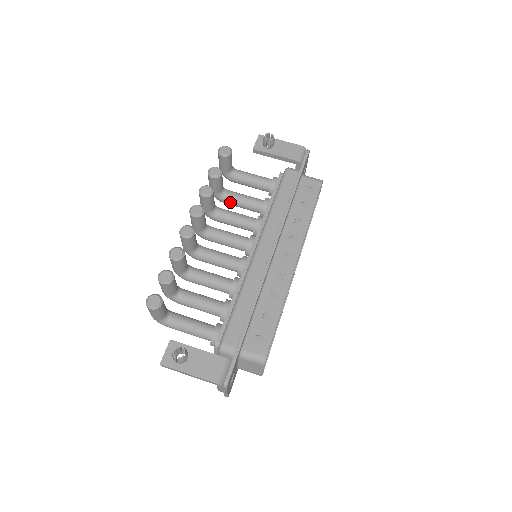
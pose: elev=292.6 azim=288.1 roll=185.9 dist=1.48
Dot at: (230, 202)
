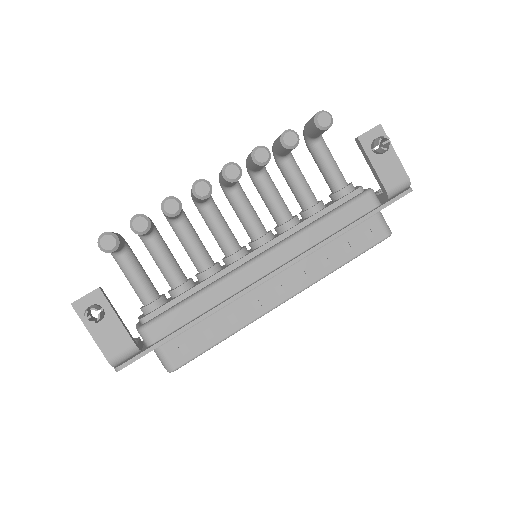
Dot at: (283, 173)
